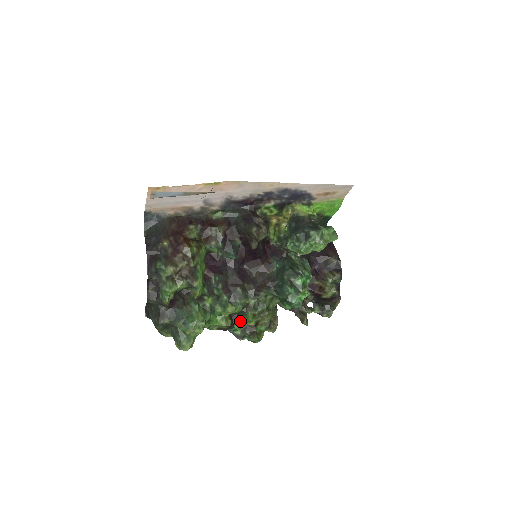
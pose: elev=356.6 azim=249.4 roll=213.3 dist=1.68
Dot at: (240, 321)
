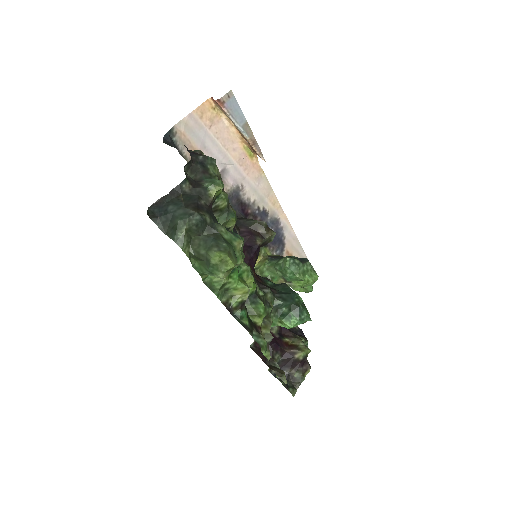
Dot at: (247, 310)
